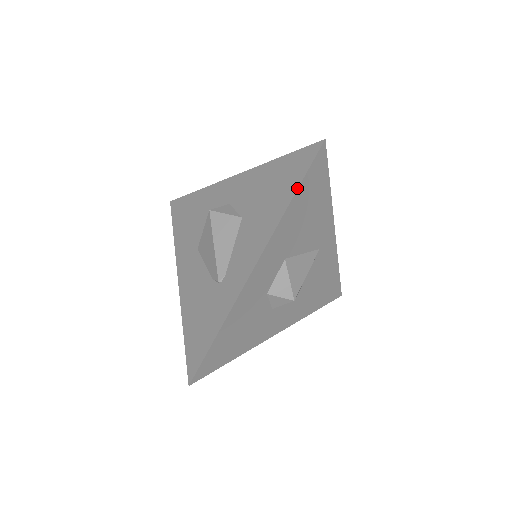
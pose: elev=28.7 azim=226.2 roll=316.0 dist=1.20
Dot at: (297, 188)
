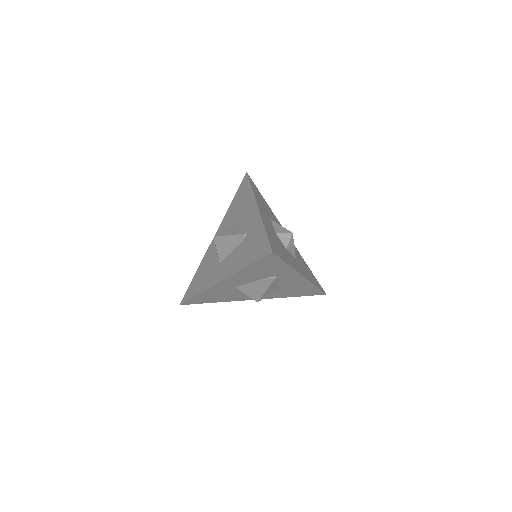
Dot at: (250, 184)
